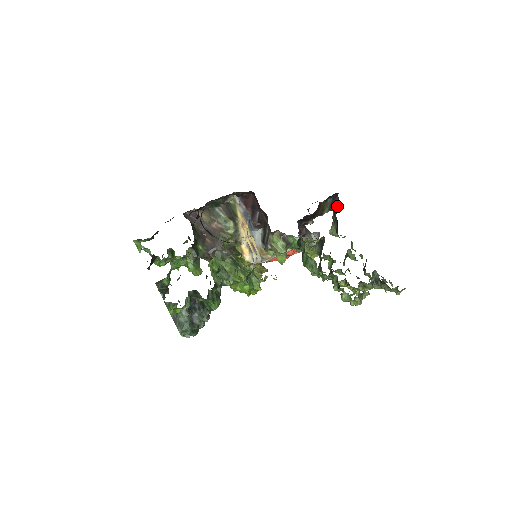
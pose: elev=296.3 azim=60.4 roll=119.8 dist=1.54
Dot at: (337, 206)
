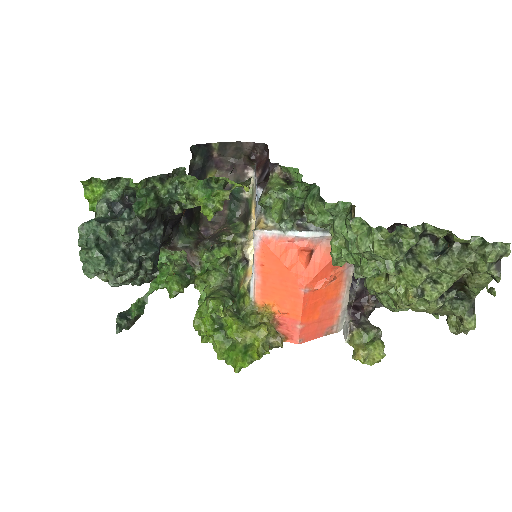
Dot at: occluded
